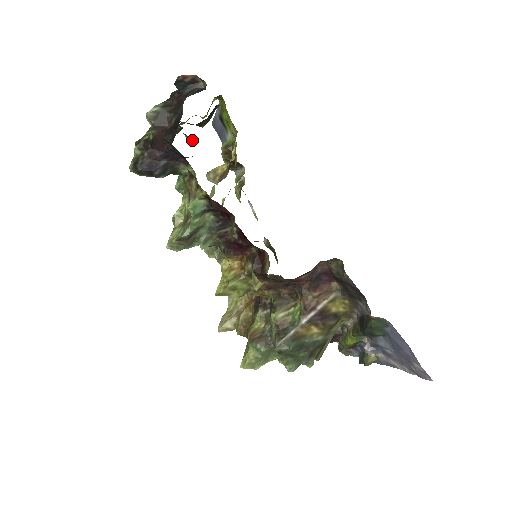
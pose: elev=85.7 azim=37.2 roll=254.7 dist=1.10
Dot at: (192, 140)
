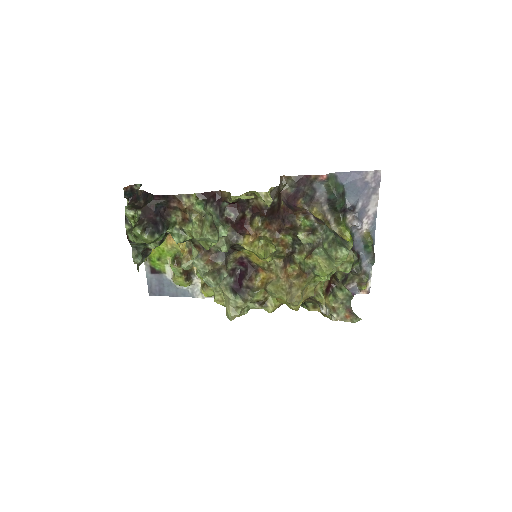
Dot at: occluded
